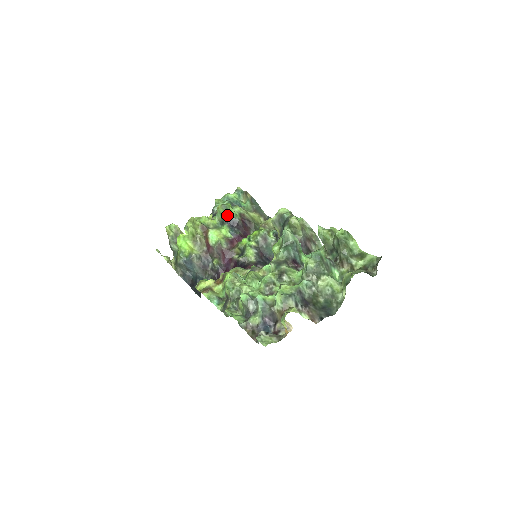
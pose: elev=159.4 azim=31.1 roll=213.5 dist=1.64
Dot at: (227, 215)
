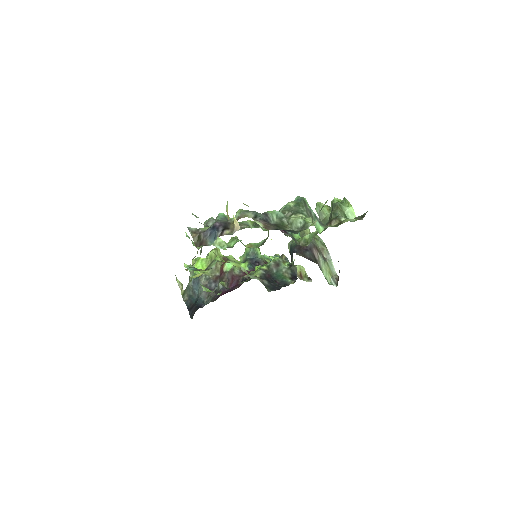
Dot at: (252, 254)
